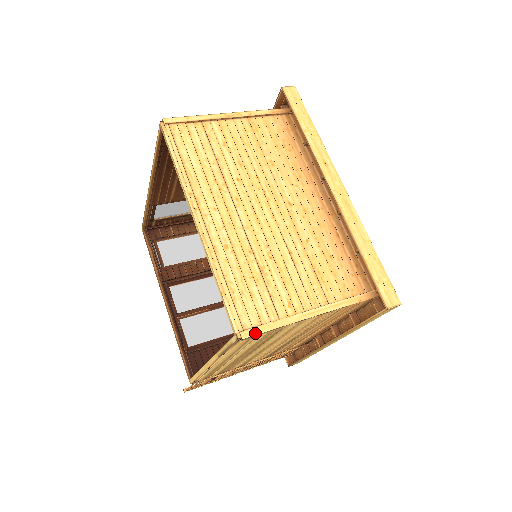
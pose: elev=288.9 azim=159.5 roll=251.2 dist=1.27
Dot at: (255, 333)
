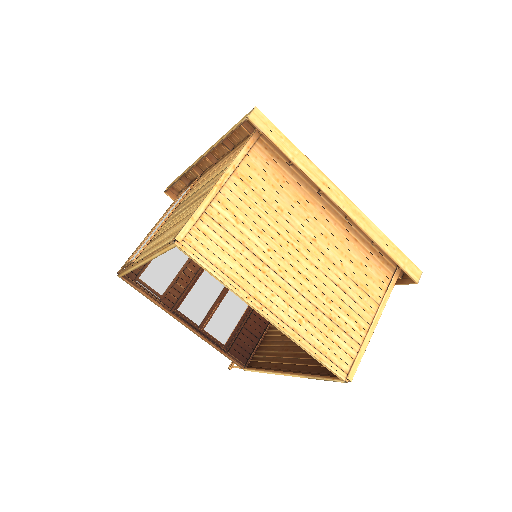
Dot at: (355, 370)
